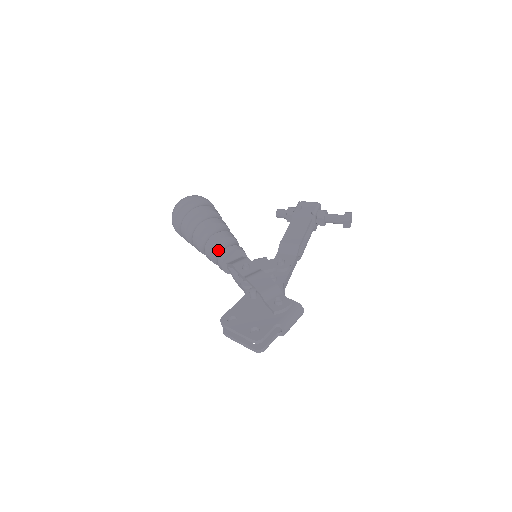
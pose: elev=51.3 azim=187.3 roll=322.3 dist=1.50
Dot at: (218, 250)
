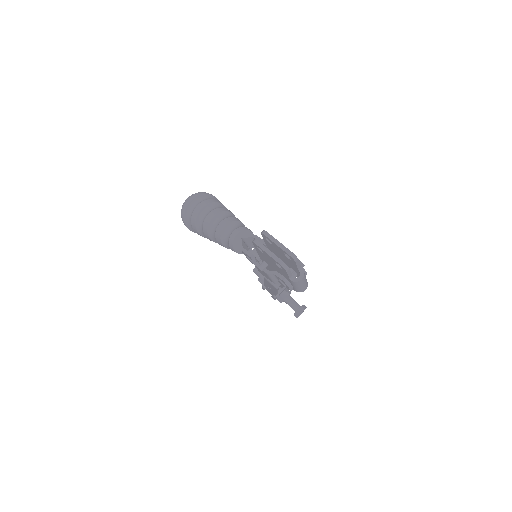
Dot at: (240, 225)
